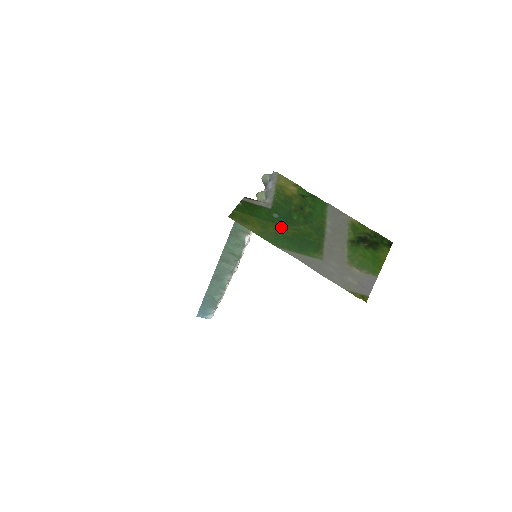
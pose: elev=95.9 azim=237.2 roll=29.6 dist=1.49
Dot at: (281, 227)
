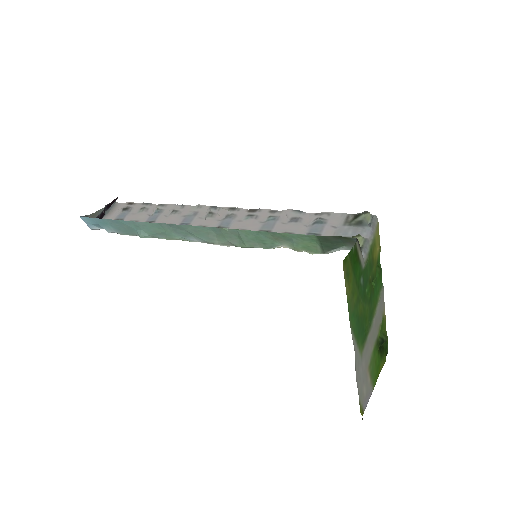
Dot at: (360, 299)
